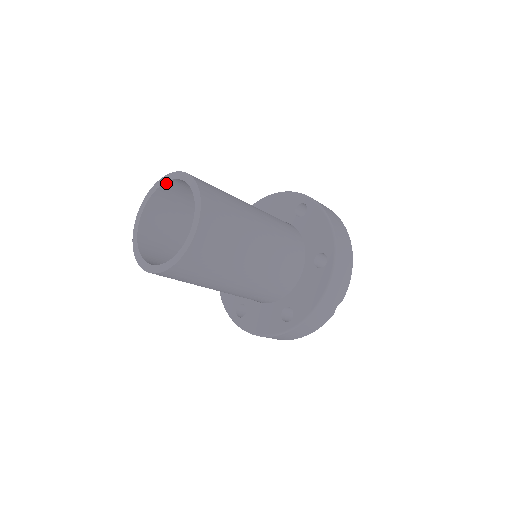
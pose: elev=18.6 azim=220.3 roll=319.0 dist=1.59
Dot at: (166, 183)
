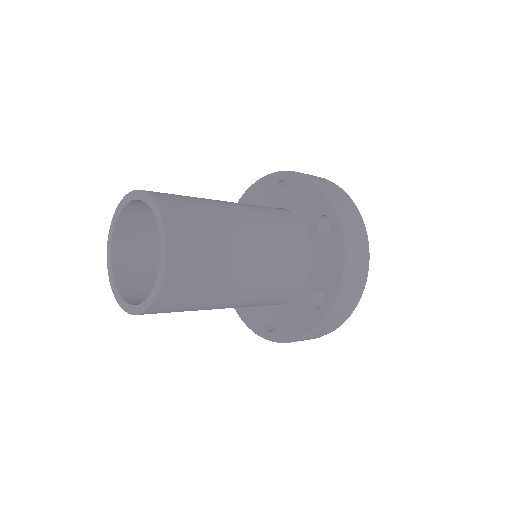
Dot at: (145, 201)
